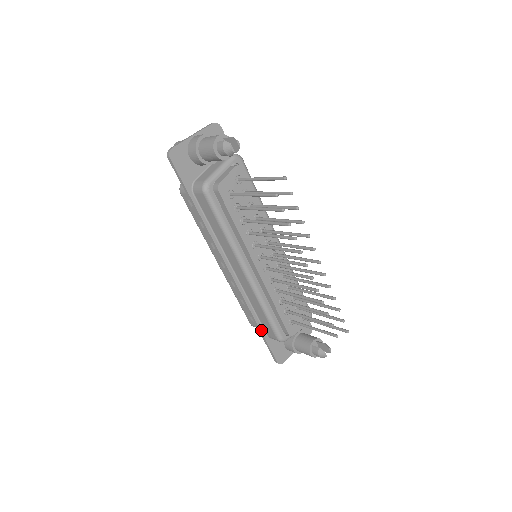
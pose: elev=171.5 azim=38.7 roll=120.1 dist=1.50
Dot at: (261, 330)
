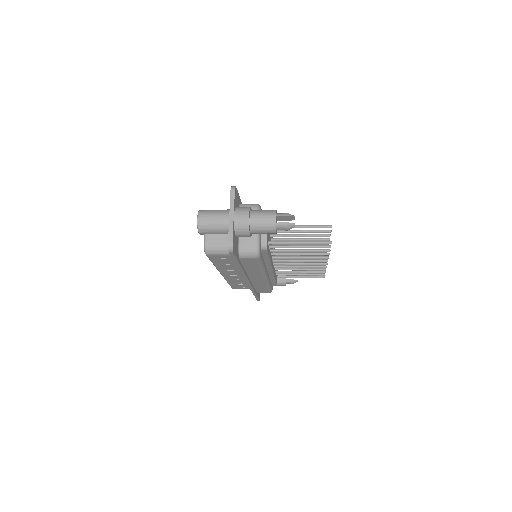
Dot at: (256, 294)
